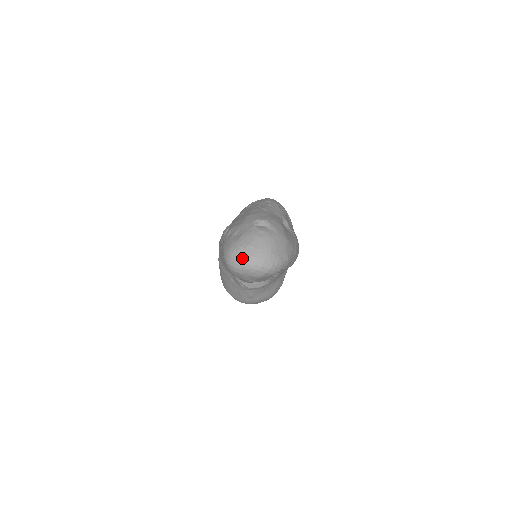
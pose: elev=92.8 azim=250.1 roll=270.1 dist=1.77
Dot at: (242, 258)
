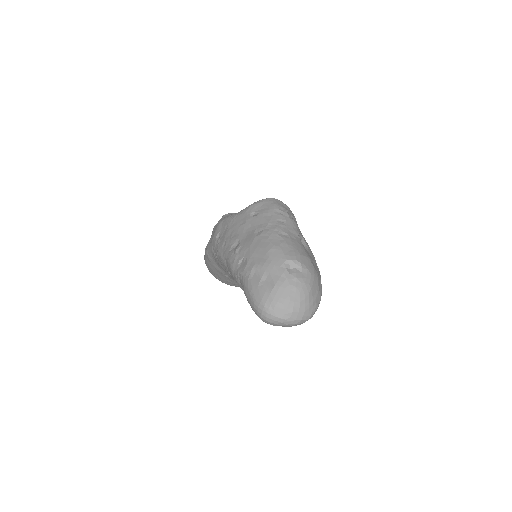
Dot at: (281, 315)
